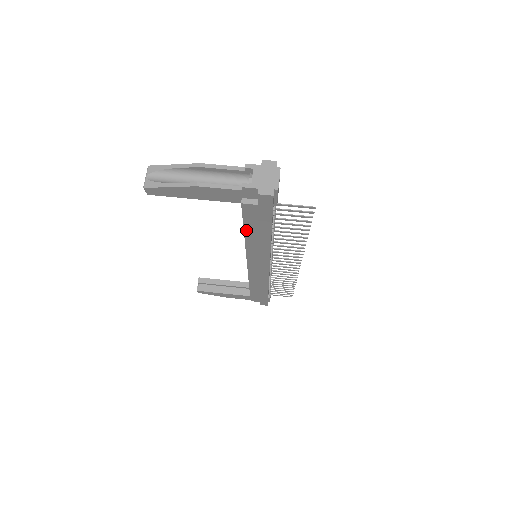
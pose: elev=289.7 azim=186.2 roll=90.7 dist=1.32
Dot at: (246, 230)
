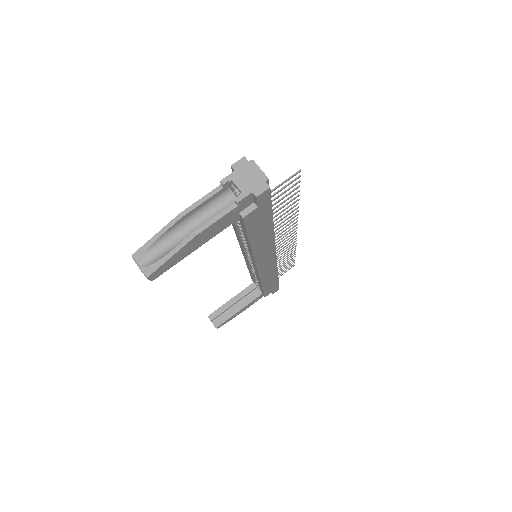
Dot at: (251, 239)
